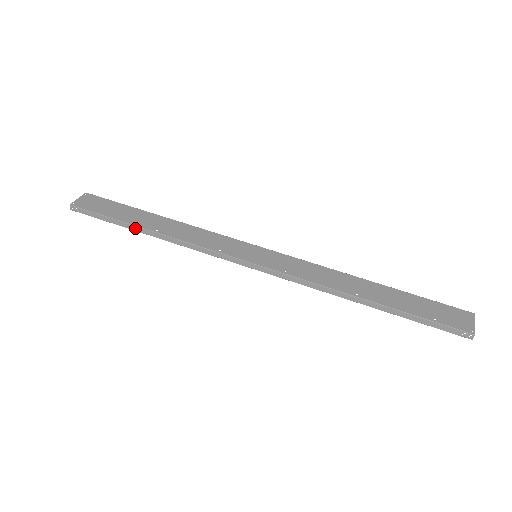
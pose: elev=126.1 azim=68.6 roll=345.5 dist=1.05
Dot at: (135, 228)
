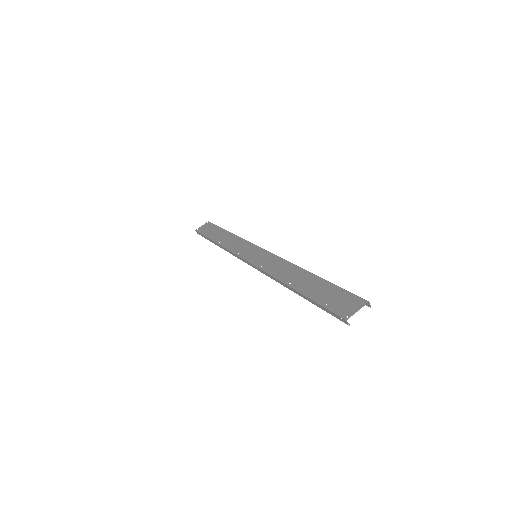
Dot at: (213, 242)
